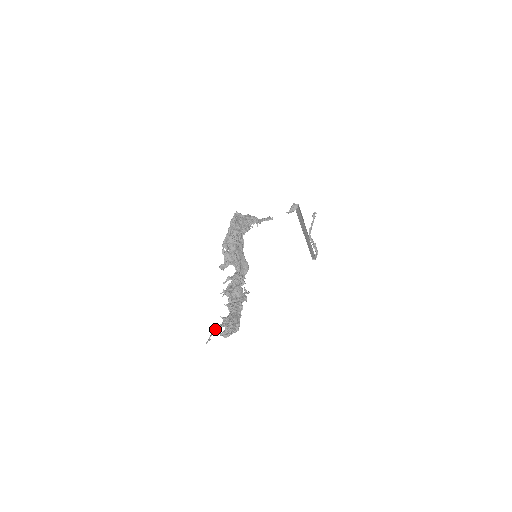
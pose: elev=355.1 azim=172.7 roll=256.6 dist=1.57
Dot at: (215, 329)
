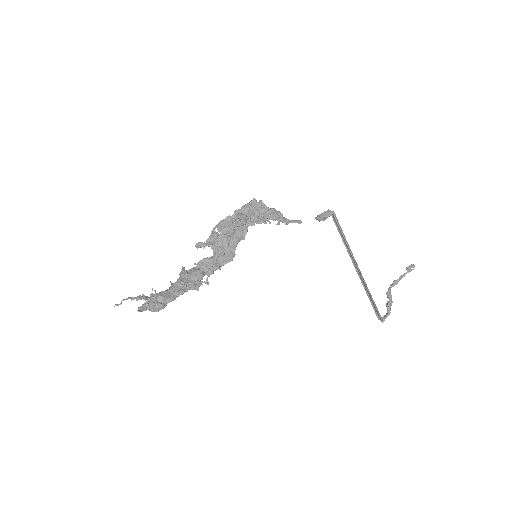
Dot at: (135, 297)
